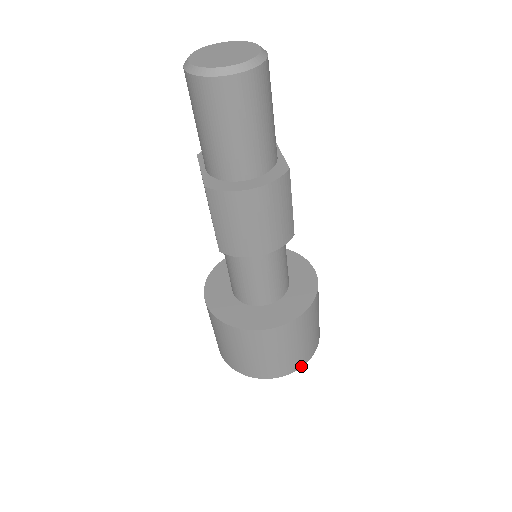
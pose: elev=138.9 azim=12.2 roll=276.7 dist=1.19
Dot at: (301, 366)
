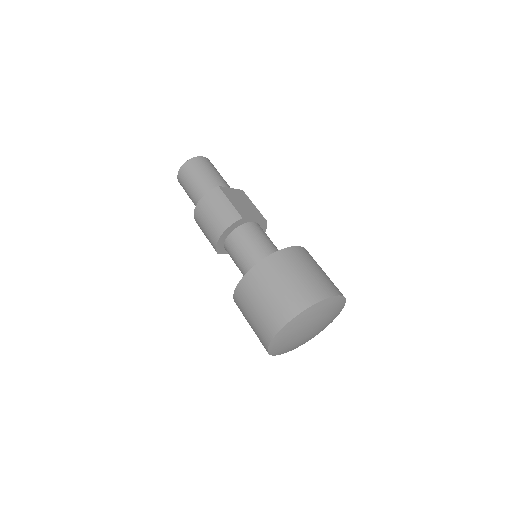
Dot at: (292, 317)
